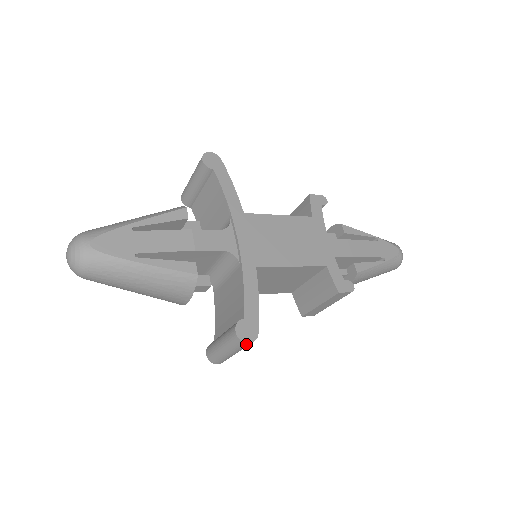
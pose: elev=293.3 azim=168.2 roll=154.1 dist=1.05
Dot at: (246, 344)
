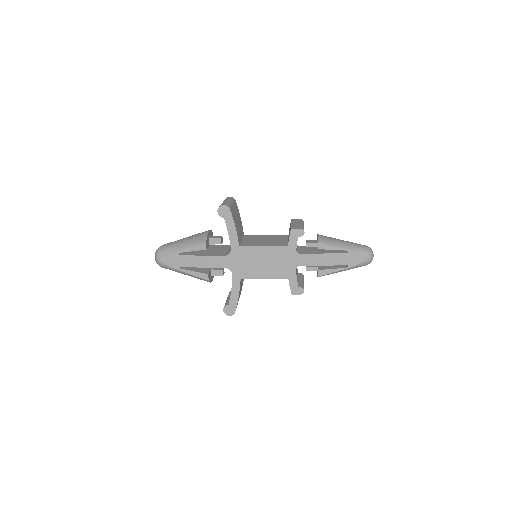
Dot at: (229, 315)
